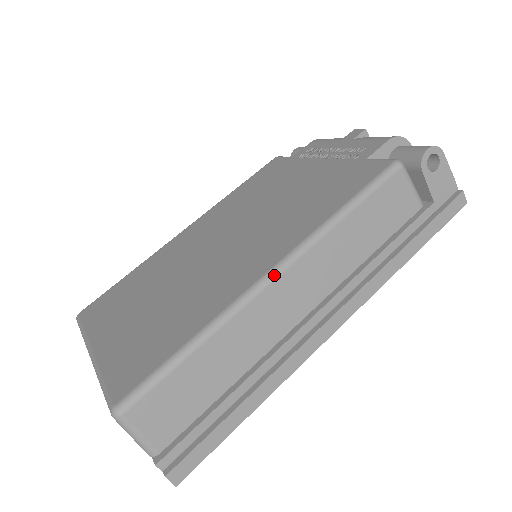
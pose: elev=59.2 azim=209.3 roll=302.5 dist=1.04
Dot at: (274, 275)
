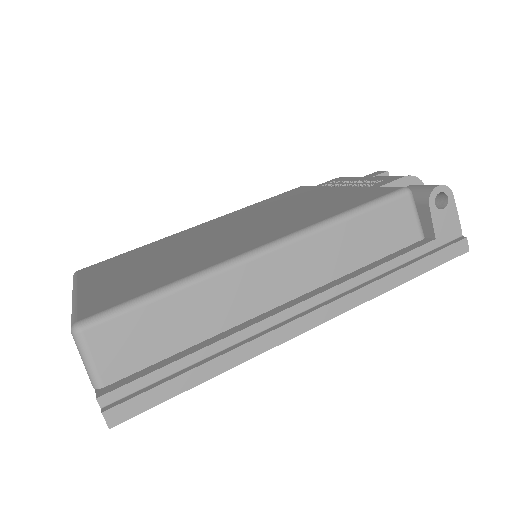
Dot at: (263, 251)
